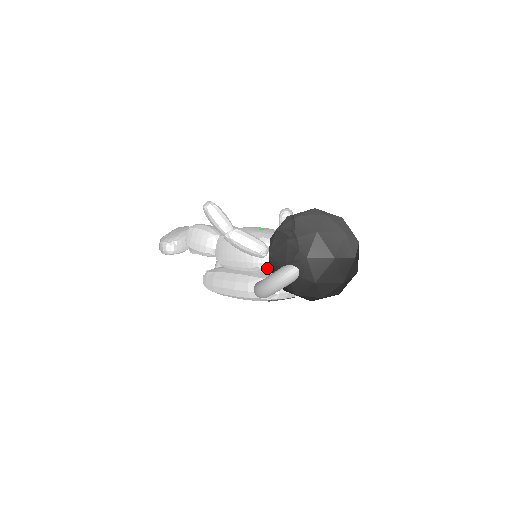
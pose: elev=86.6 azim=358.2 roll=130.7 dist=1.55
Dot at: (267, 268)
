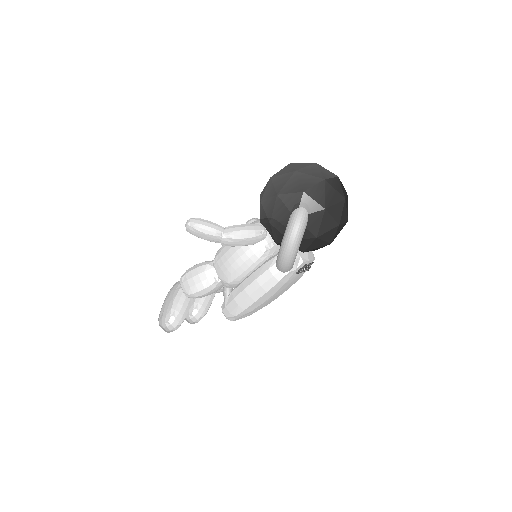
Dot at: (275, 247)
